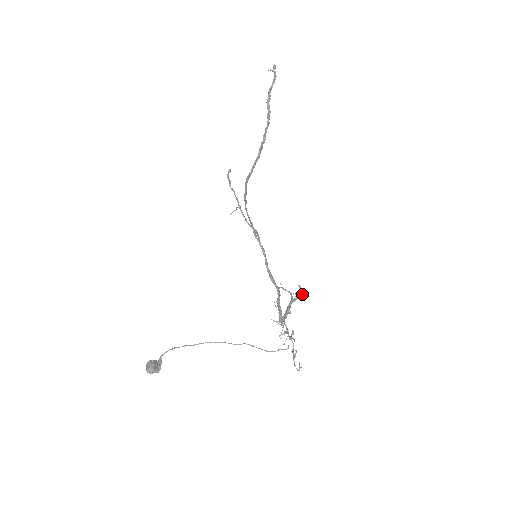
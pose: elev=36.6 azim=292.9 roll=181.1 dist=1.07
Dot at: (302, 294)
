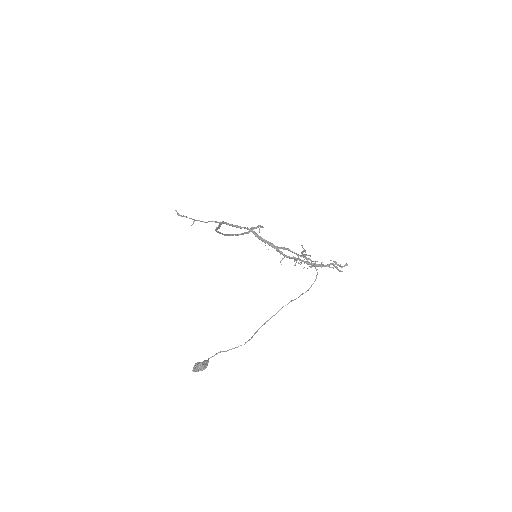
Dot at: (344, 265)
